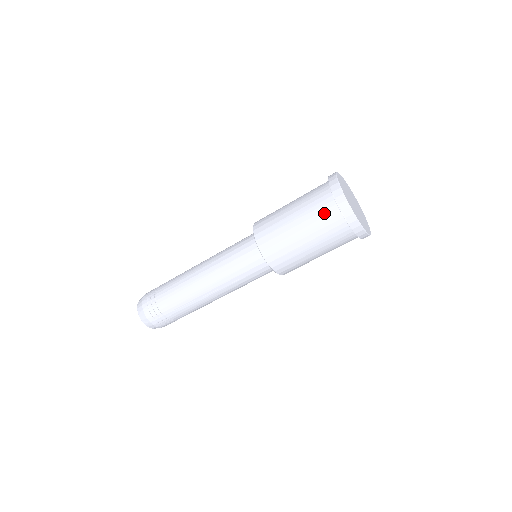
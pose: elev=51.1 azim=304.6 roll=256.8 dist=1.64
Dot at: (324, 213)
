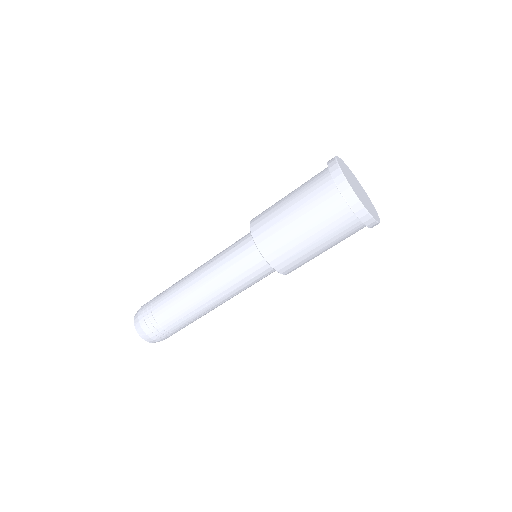
Dot at: (339, 221)
